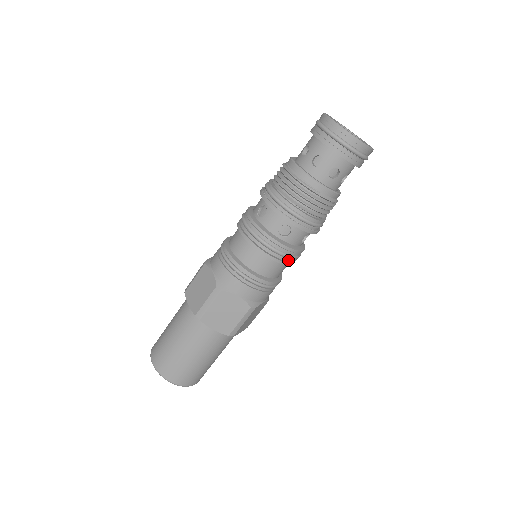
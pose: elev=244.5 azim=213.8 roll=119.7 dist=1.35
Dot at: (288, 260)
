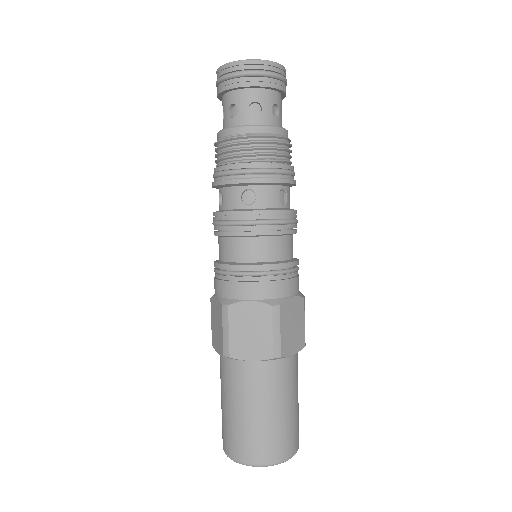
Dot at: (276, 227)
